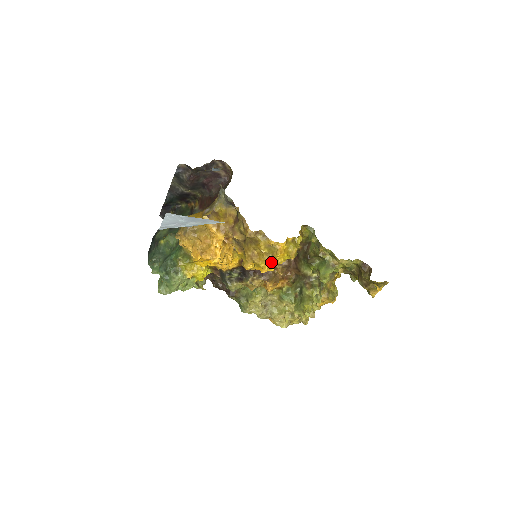
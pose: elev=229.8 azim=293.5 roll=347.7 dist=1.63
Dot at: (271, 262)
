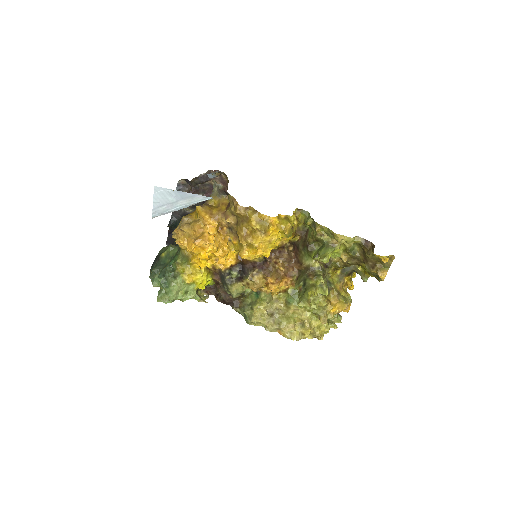
Dot at: (265, 240)
